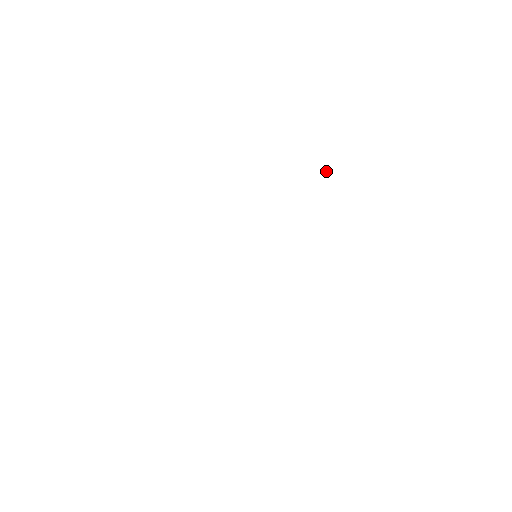
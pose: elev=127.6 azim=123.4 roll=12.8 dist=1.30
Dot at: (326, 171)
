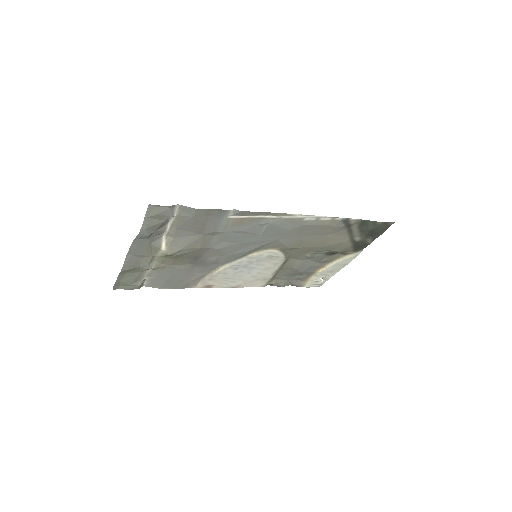
Dot at: (323, 282)
